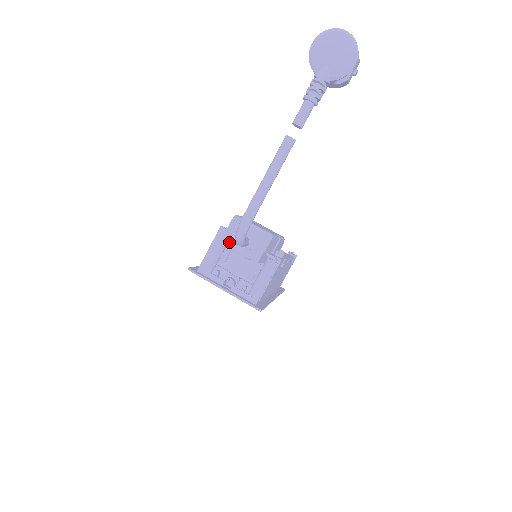
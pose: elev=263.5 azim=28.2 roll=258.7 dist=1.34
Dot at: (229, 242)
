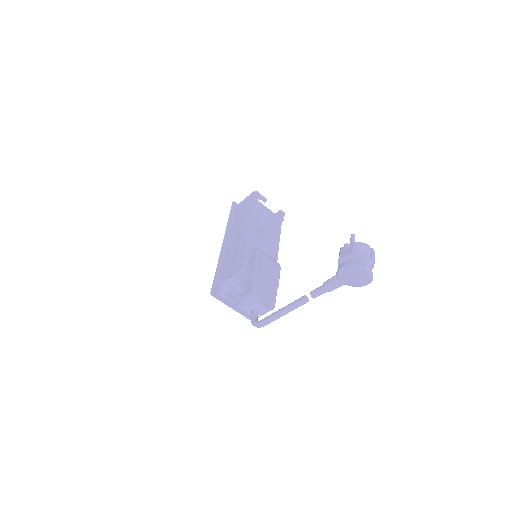
Dot at: (245, 307)
